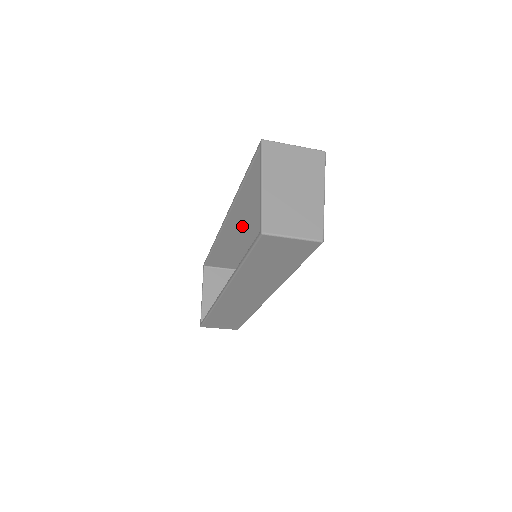
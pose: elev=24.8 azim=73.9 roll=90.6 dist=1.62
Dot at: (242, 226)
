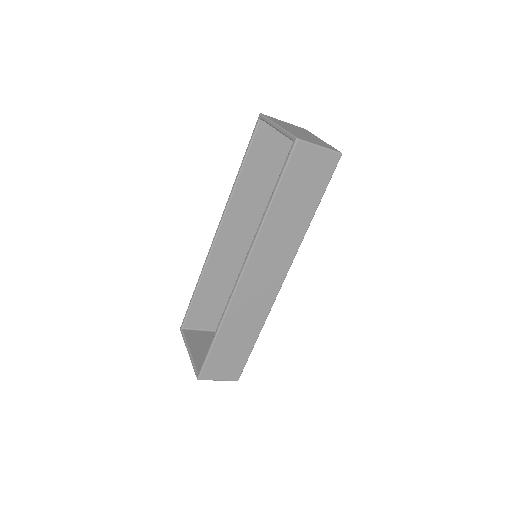
Dot at: (231, 243)
